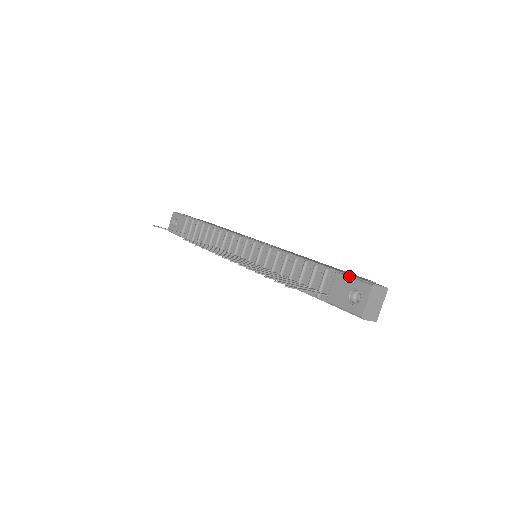
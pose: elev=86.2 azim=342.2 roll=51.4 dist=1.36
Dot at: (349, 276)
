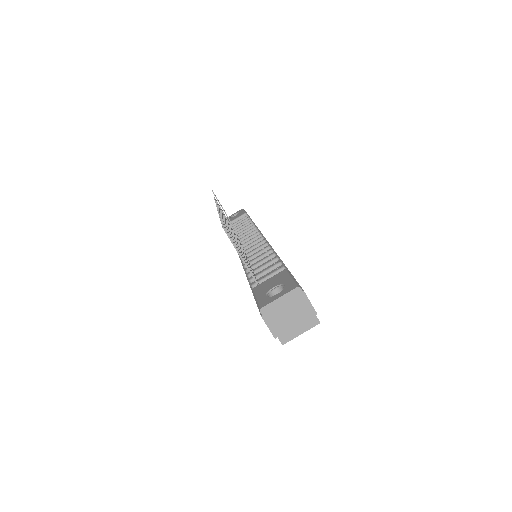
Dot at: (291, 275)
